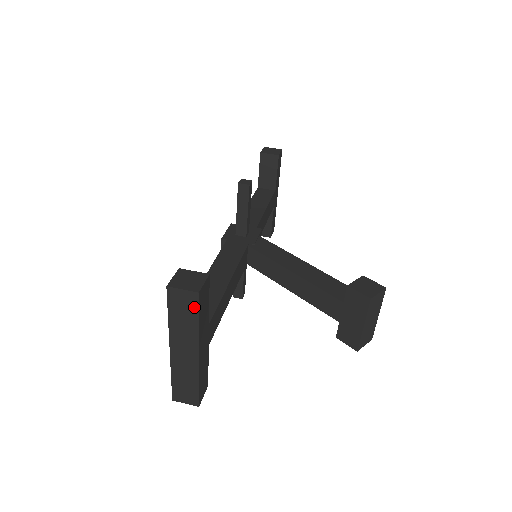
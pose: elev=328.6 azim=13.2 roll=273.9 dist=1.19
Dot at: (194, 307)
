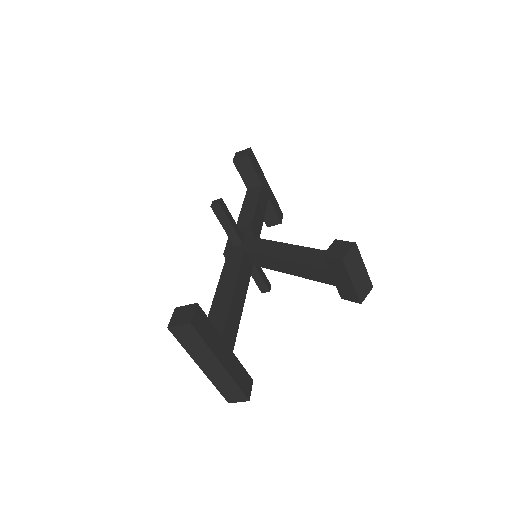
Dot at: (195, 334)
